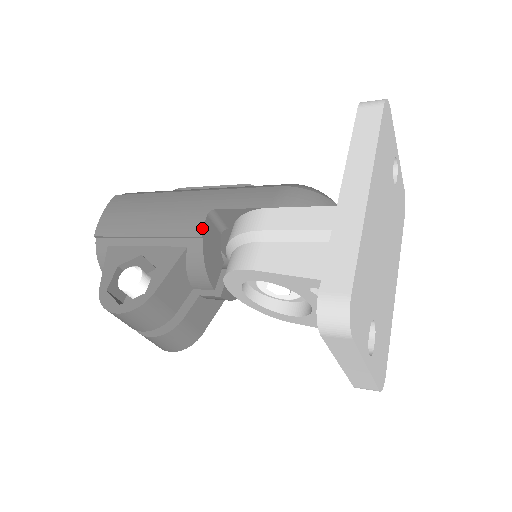
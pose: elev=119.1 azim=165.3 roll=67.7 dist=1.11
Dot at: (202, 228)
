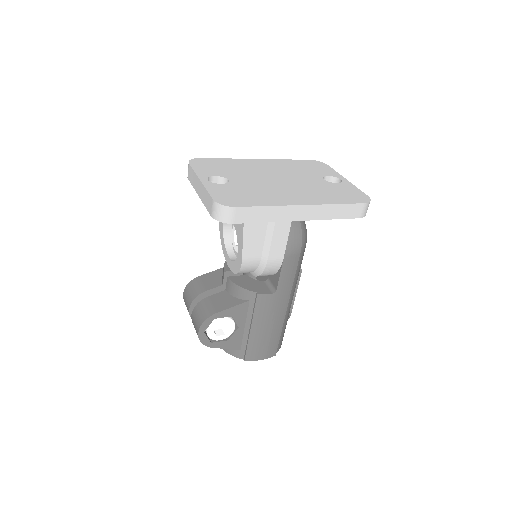
Dot at: occluded
